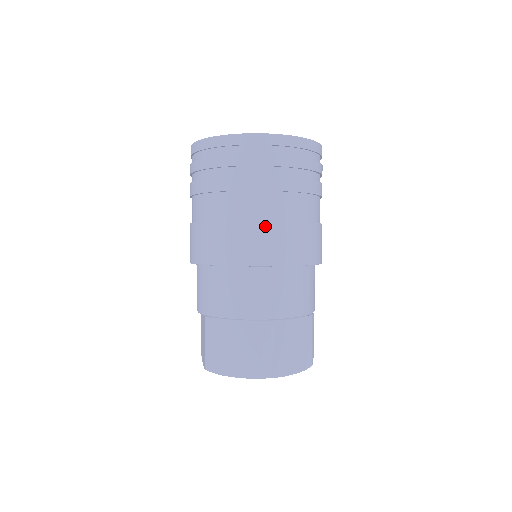
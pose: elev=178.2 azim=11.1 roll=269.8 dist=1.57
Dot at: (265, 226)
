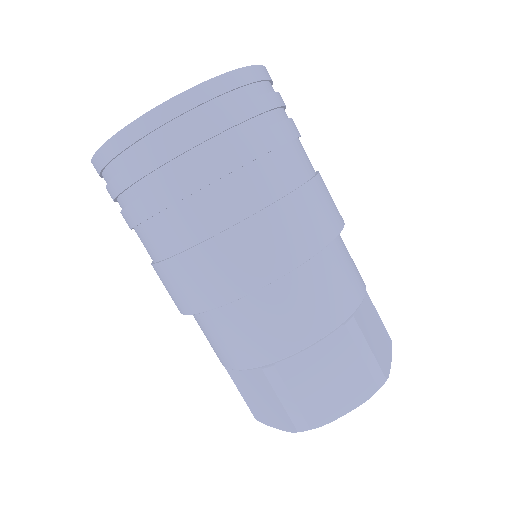
Dot at: (189, 257)
